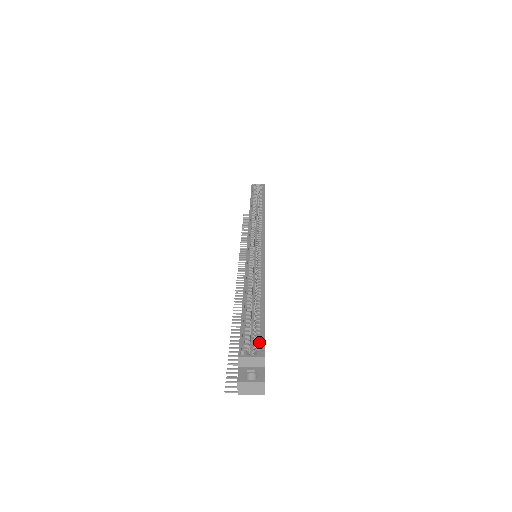
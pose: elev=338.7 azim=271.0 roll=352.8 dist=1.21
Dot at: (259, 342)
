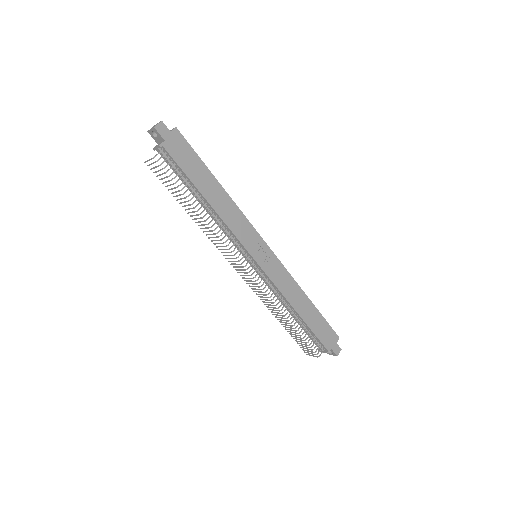
Dot at: (184, 145)
